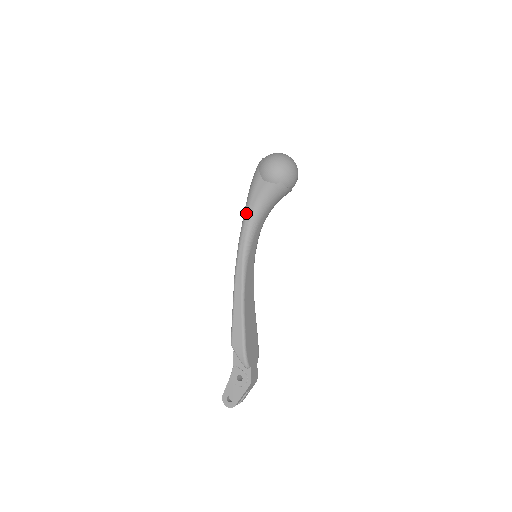
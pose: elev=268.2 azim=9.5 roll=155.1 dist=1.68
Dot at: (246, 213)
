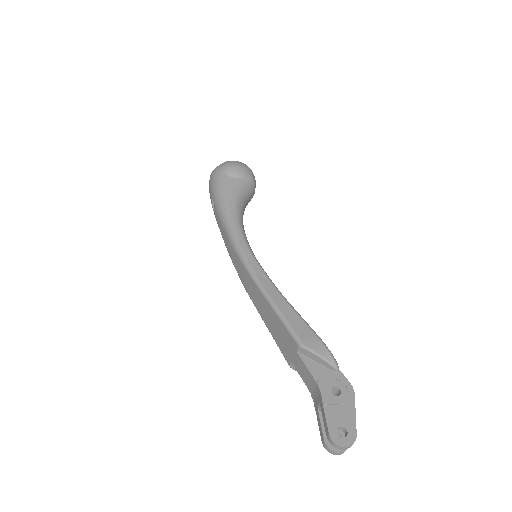
Dot at: (227, 210)
